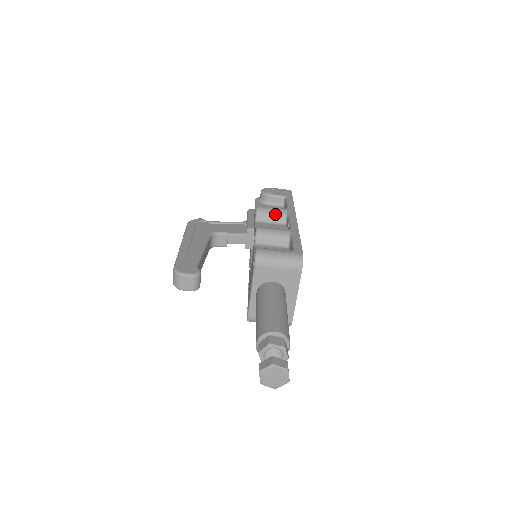
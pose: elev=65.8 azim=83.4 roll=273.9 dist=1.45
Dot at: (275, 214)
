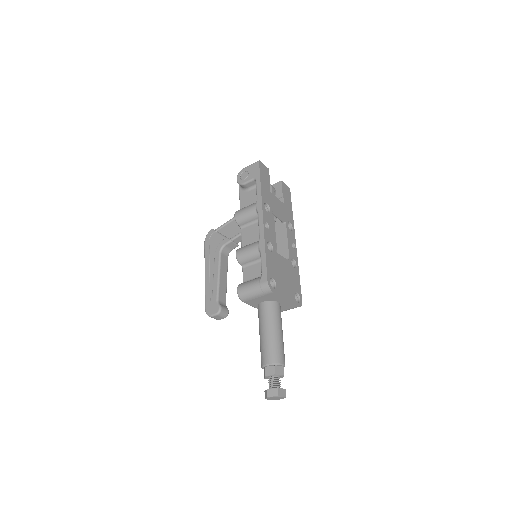
Dot at: (249, 217)
